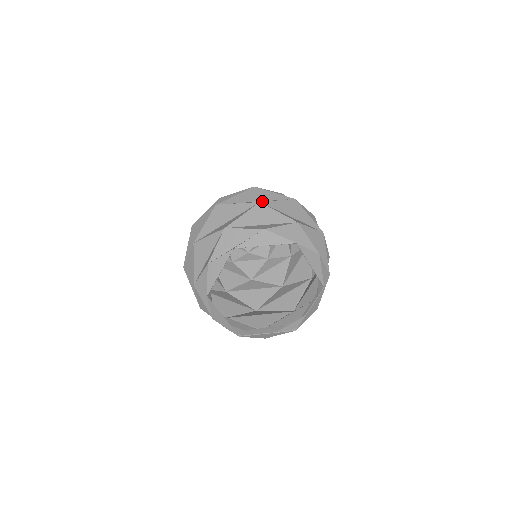
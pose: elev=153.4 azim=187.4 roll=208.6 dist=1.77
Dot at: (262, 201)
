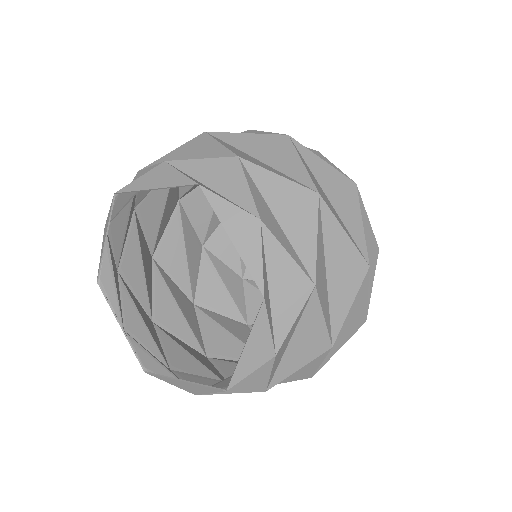
Dot at: occluded
